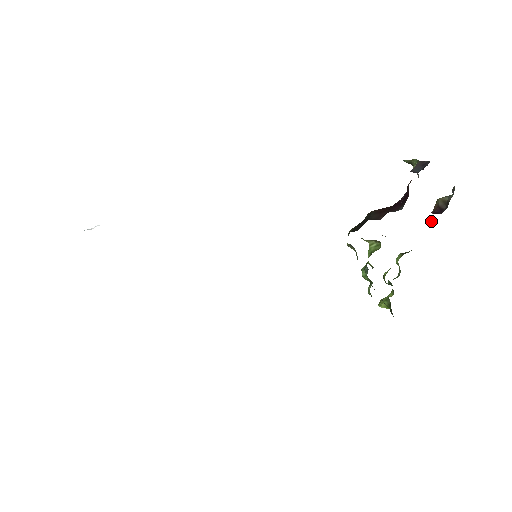
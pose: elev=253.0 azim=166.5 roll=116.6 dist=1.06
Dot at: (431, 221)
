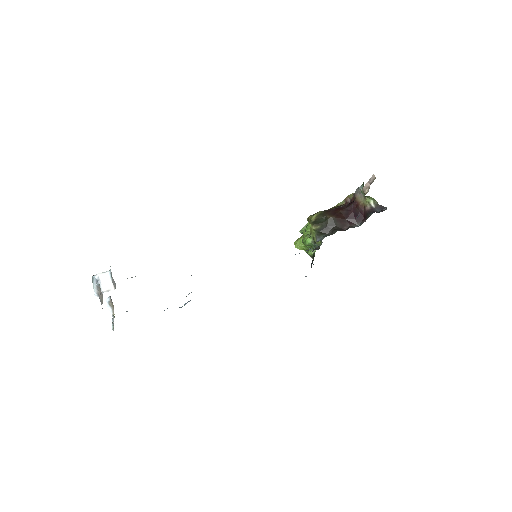
Dot at: (341, 204)
